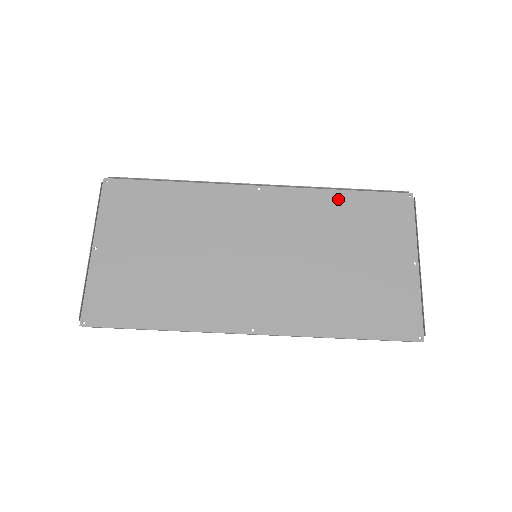
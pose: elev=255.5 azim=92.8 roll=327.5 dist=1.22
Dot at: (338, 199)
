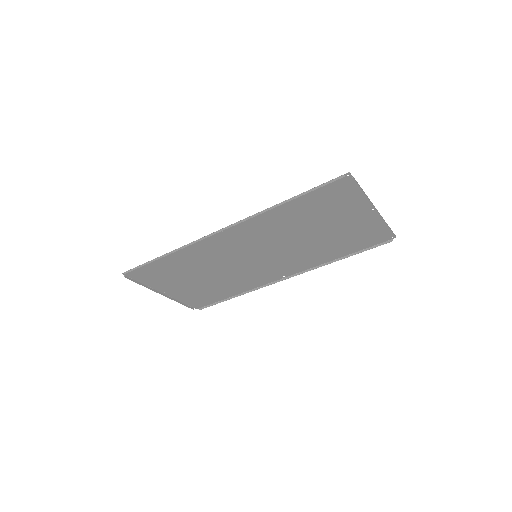
Dot at: (286, 208)
